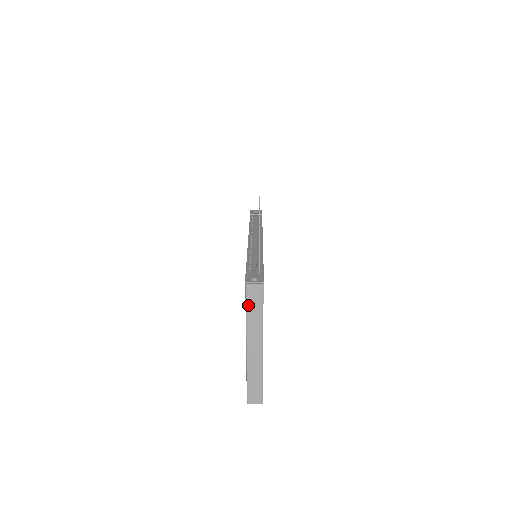
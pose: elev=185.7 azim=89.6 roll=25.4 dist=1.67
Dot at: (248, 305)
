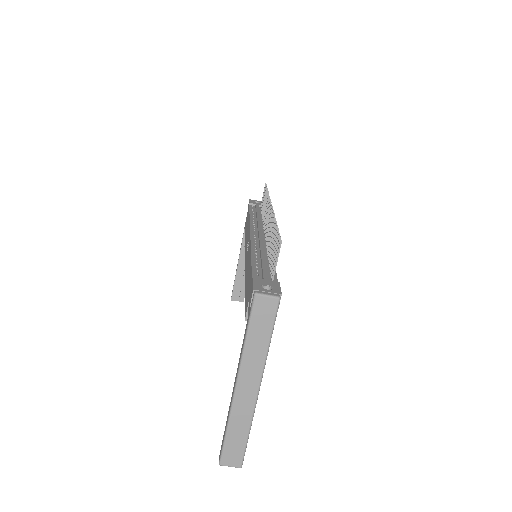
Dot at: (252, 324)
